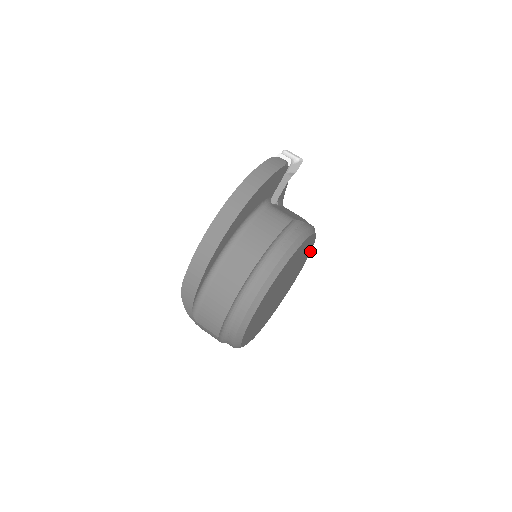
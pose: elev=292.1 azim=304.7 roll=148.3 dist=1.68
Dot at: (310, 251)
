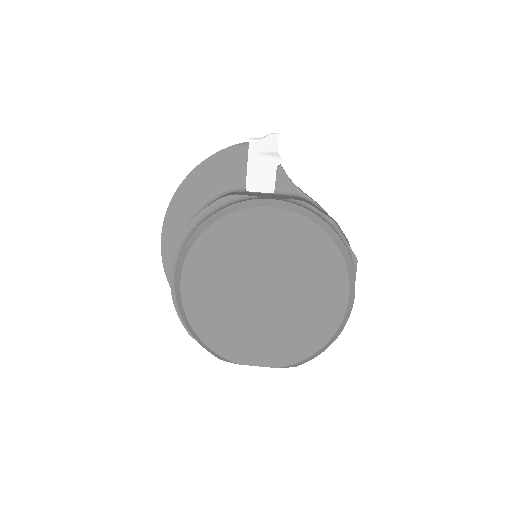
Dot at: (333, 244)
